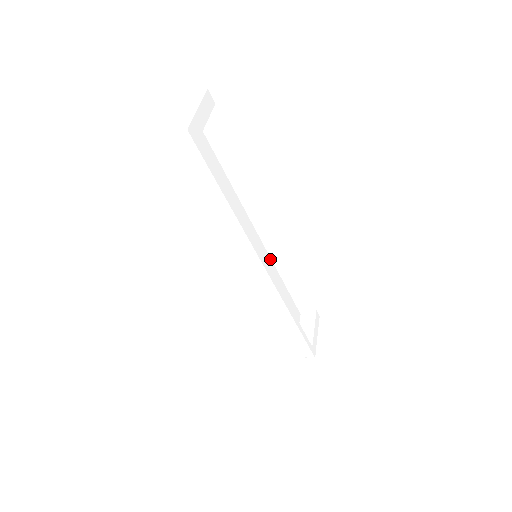
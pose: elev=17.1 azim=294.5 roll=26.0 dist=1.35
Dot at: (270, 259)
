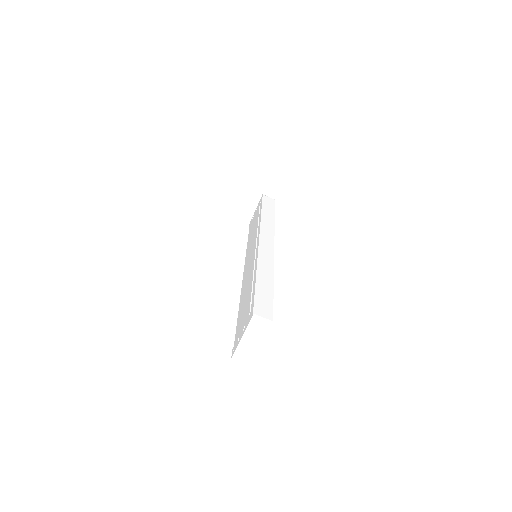
Dot at: occluded
